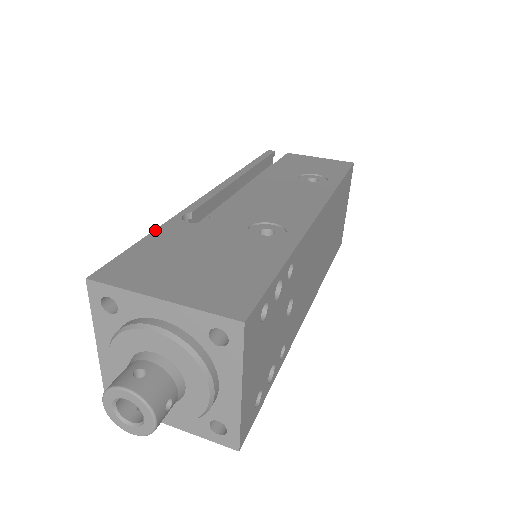
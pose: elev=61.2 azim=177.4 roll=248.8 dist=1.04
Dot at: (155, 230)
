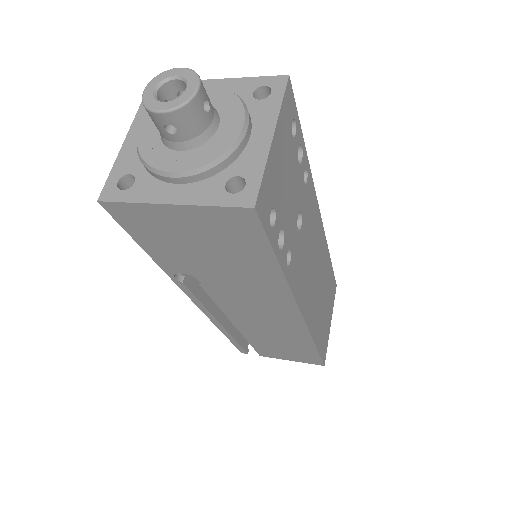
Dot at: occluded
